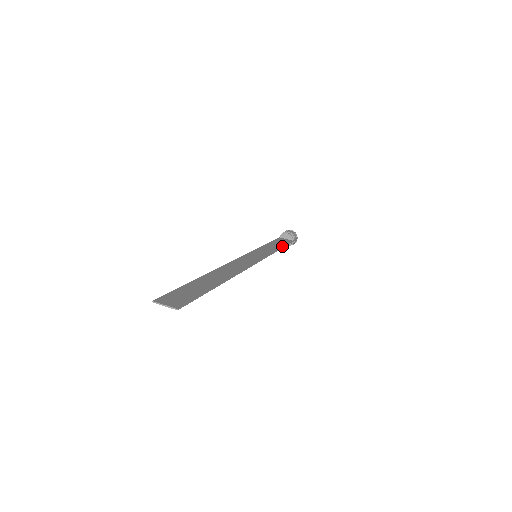
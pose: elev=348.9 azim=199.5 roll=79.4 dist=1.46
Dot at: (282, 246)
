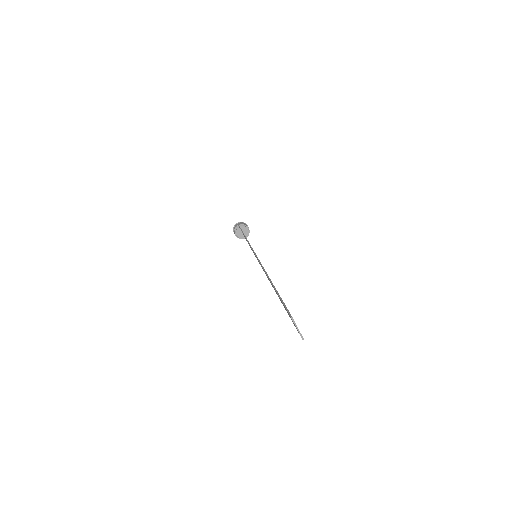
Dot at: occluded
